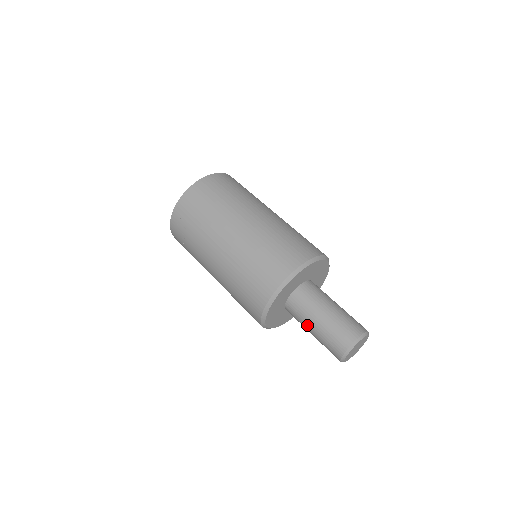
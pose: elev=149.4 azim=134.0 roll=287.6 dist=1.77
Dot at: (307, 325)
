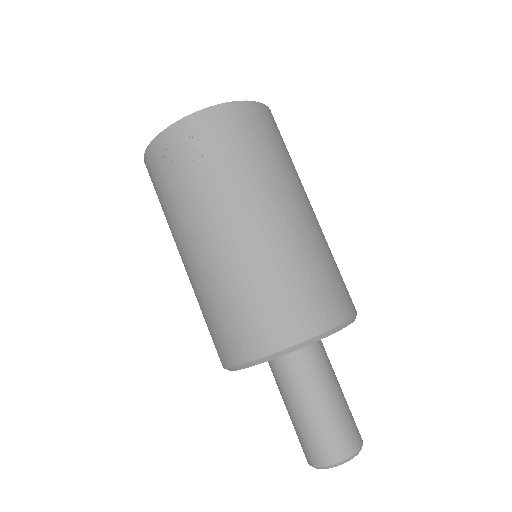
Dot at: (296, 398)
